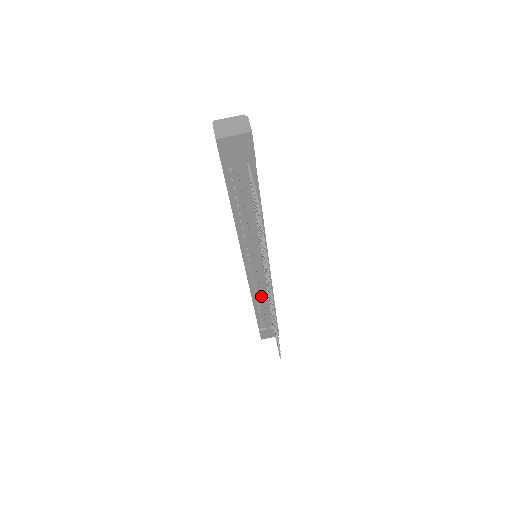
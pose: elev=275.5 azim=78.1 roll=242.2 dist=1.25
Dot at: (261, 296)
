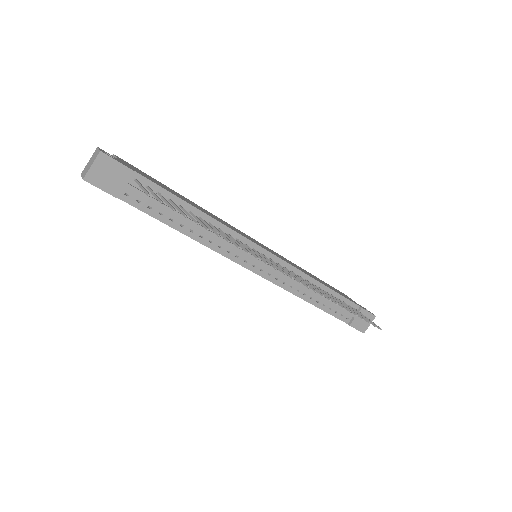
Dot at: (301, 287)
